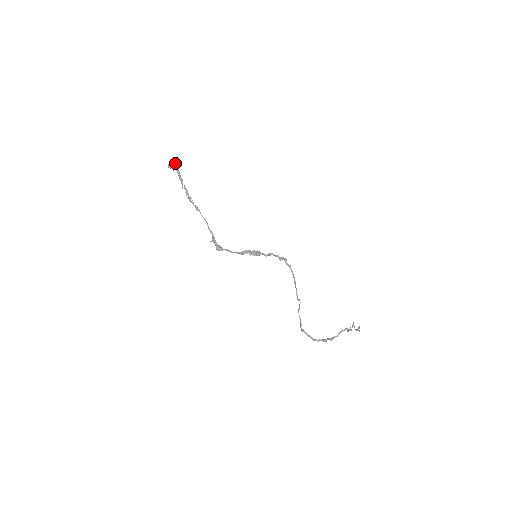
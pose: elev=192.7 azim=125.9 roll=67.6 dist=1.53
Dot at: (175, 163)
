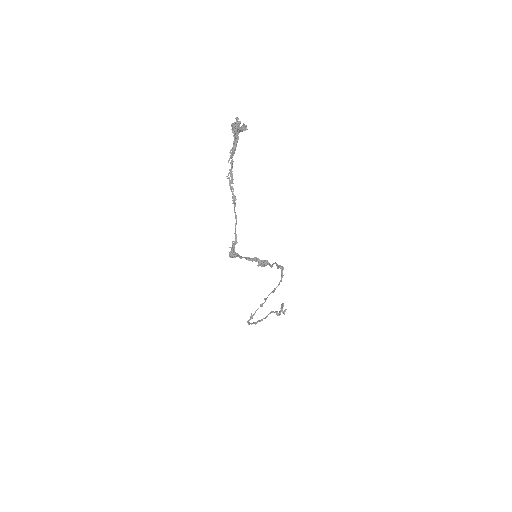
Dot at: (241, 128)
